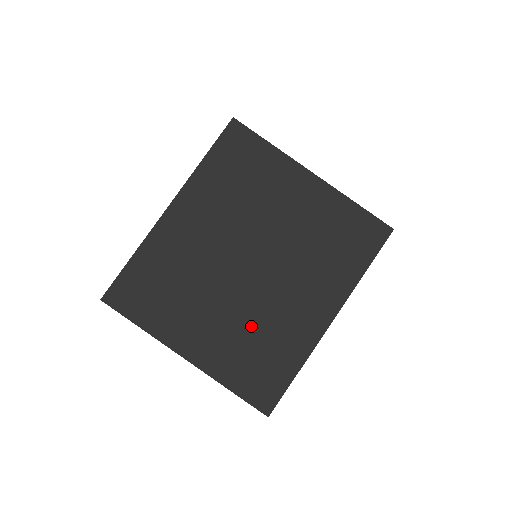
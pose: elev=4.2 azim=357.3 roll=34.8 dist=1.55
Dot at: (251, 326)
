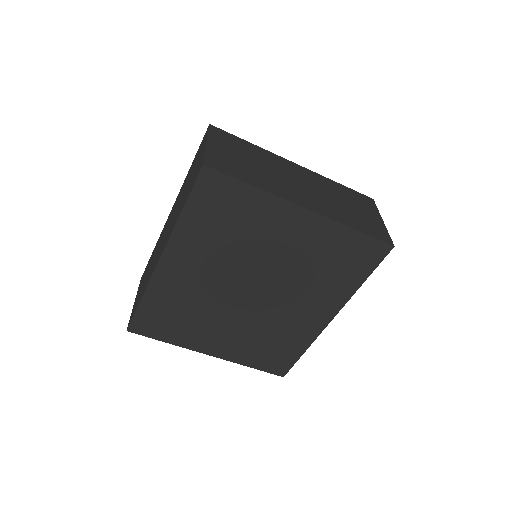
Dot at: (260, 331)
